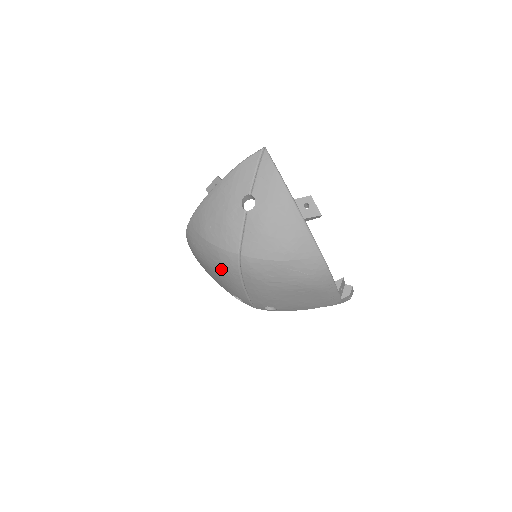
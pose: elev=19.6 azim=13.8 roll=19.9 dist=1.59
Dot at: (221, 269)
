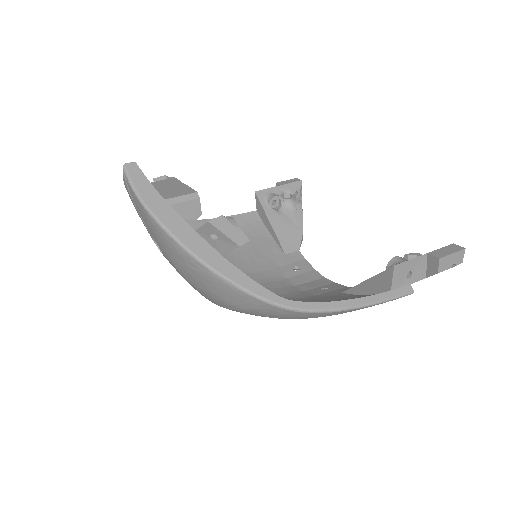
Dot at: occluded
